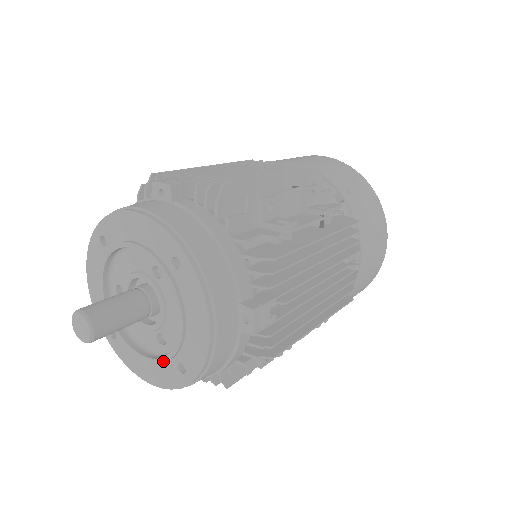
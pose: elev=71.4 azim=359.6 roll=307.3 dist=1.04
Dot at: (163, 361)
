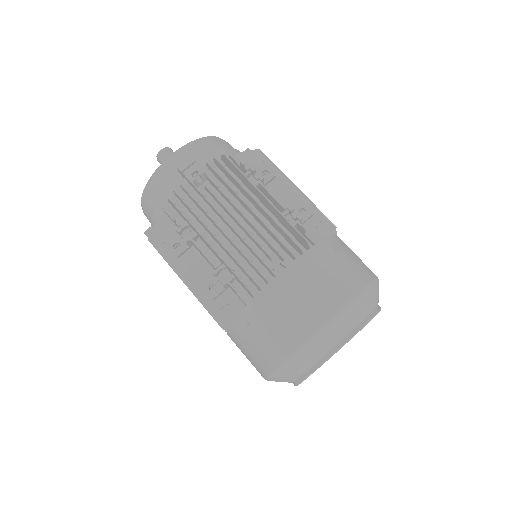
Dot at: occluded
